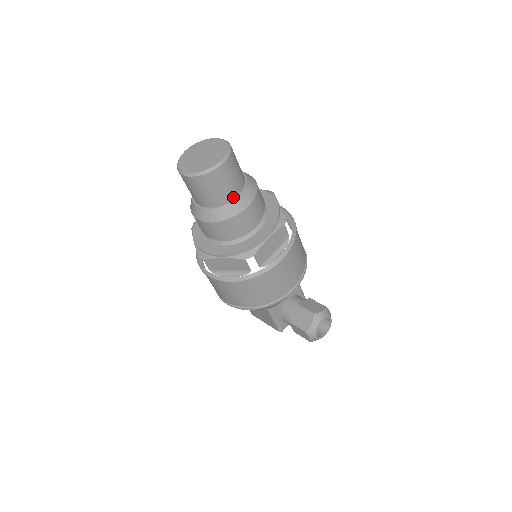
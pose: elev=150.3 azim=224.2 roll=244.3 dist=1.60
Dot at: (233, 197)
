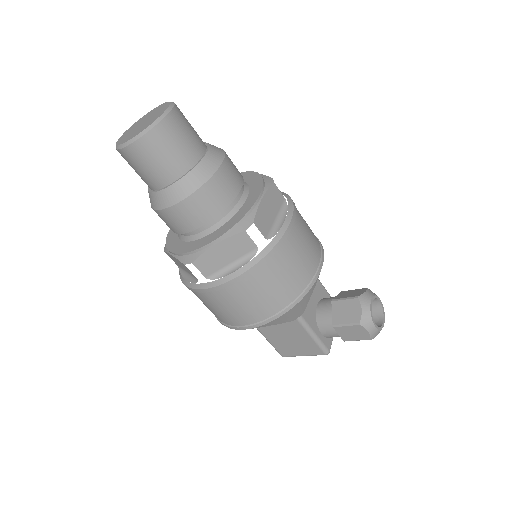
Dot at: (198, 158)
